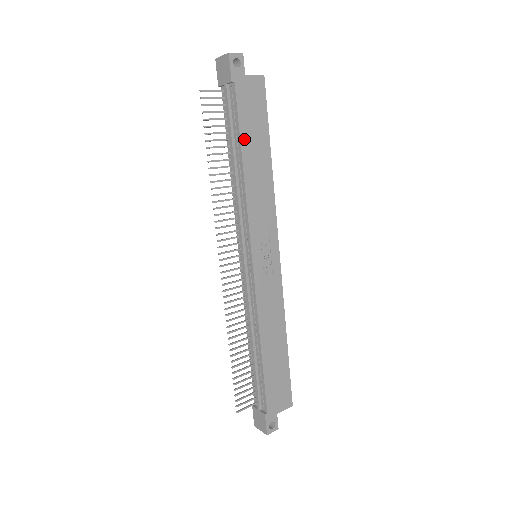
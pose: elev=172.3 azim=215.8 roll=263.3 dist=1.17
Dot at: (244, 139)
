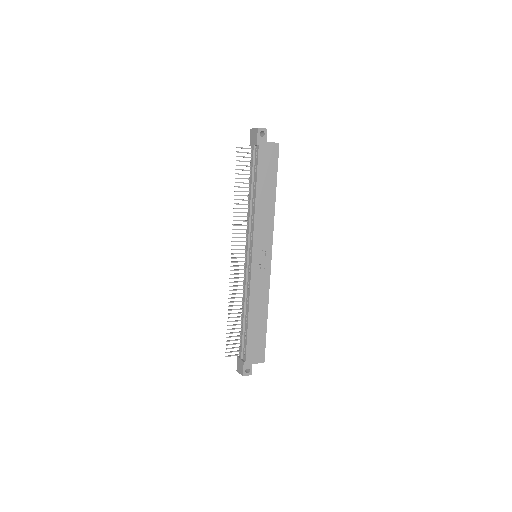
Dot at: (259, 181)
